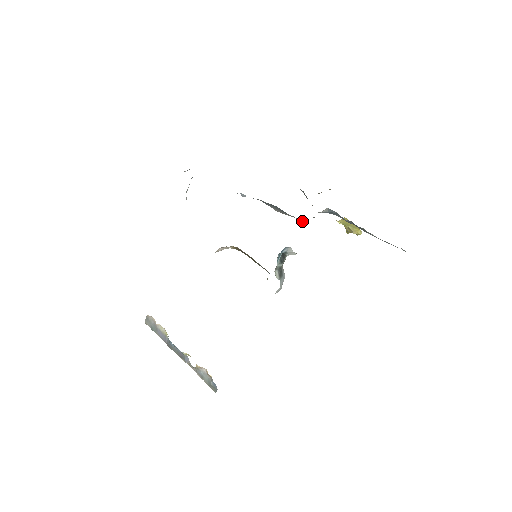
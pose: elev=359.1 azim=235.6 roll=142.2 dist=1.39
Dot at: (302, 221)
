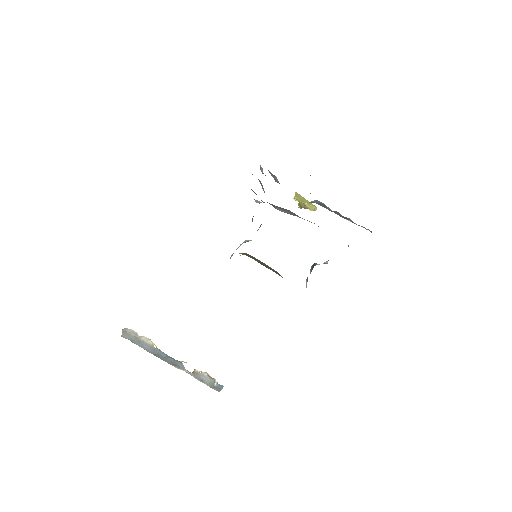
Dot at: occluded
